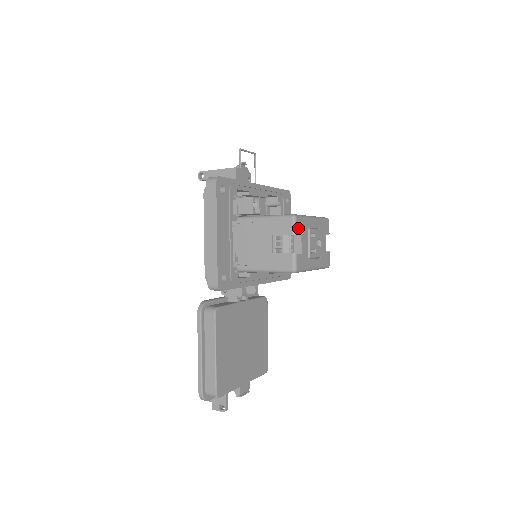
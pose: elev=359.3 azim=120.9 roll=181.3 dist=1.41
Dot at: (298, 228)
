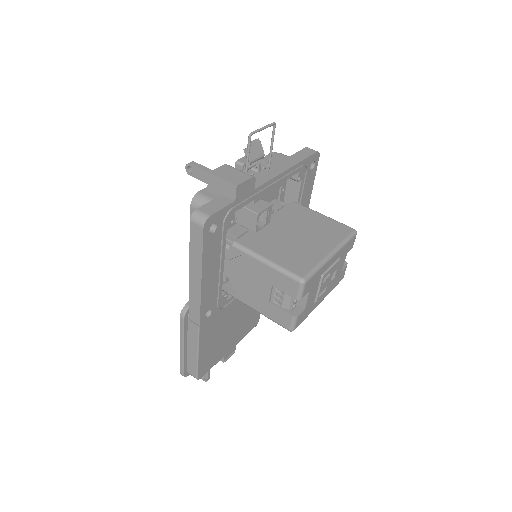
Dot at: (306, 290)
